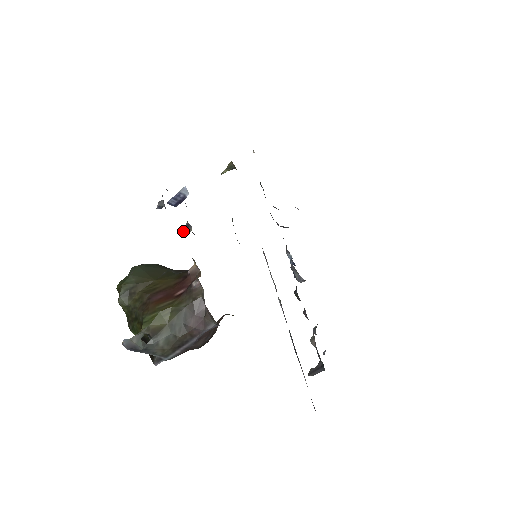
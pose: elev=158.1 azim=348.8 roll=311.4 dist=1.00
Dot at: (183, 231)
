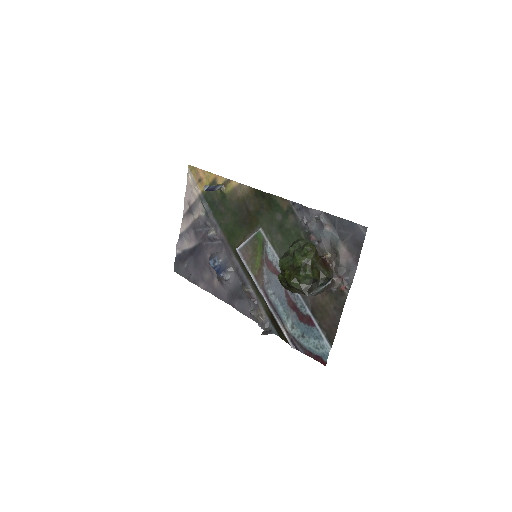
Dot at: (308, 233)
